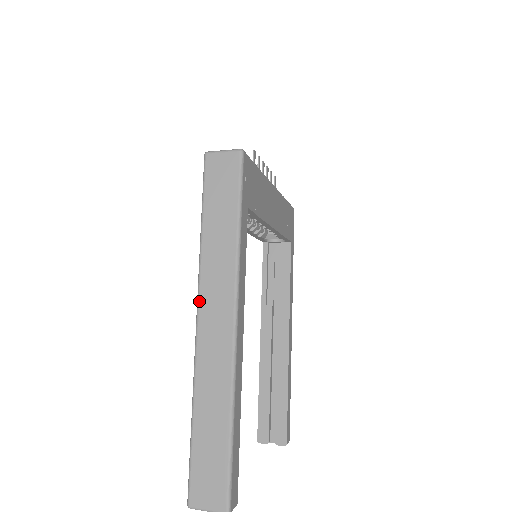
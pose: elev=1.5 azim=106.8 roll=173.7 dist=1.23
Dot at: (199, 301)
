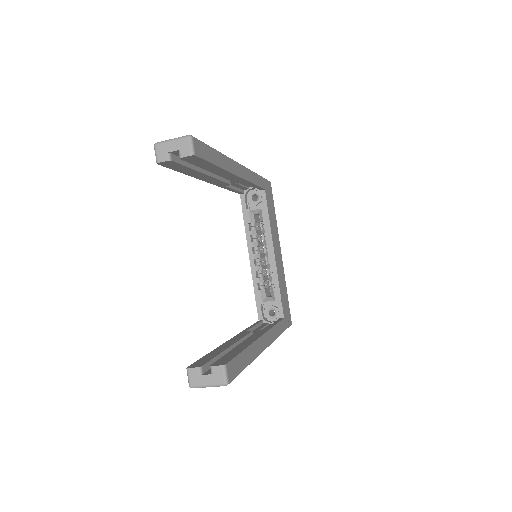
Dot at: occluded
